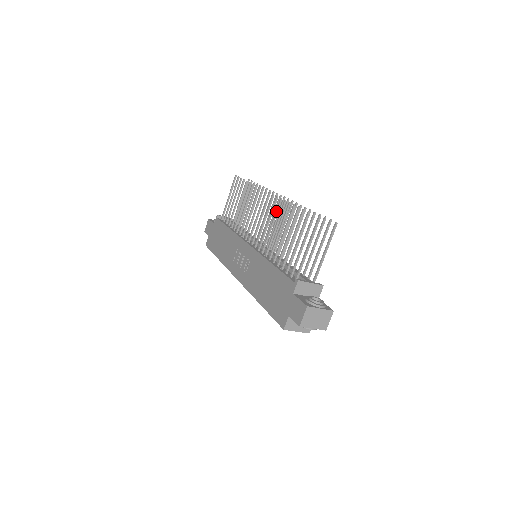
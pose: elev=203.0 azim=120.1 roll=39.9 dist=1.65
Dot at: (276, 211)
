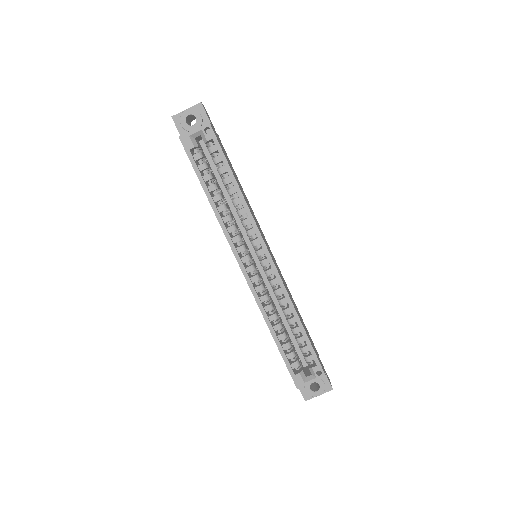
Dot at: occluded
